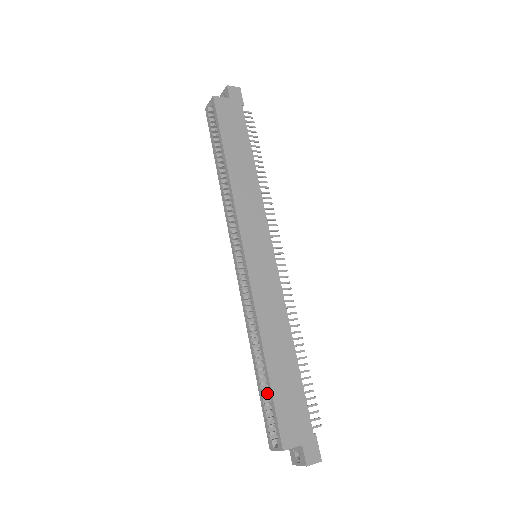
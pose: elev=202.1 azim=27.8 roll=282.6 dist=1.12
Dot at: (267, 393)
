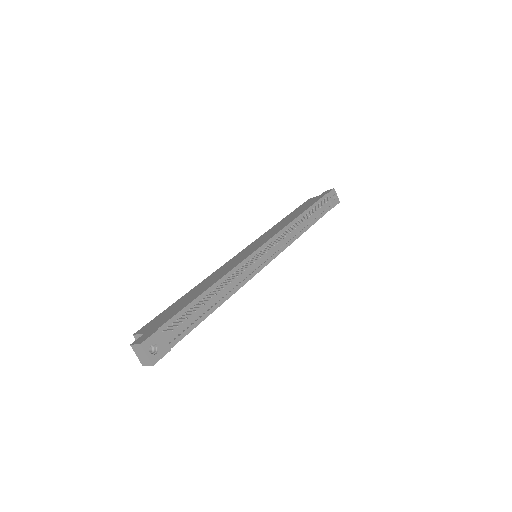
Dot at: occluded
